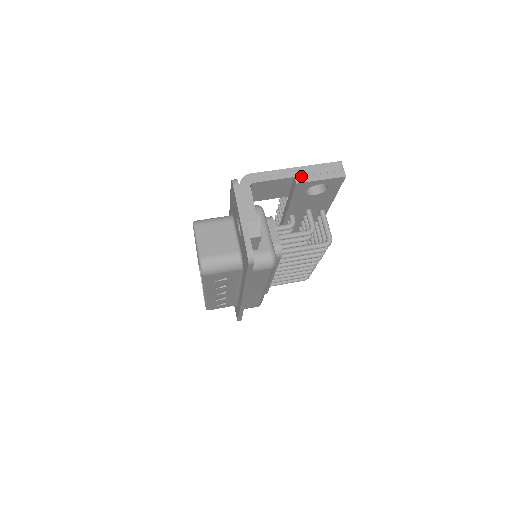
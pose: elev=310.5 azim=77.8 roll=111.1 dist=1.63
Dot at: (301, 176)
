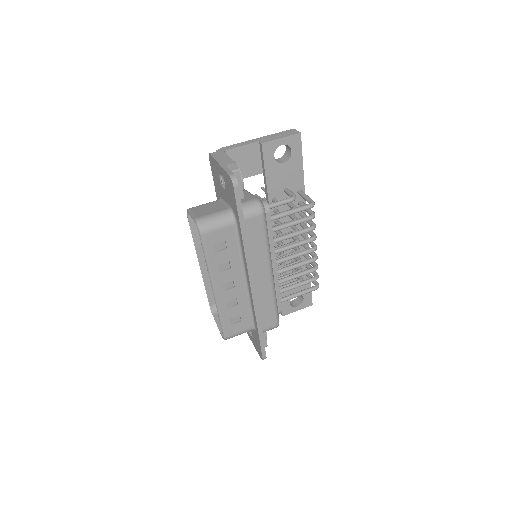
Dot at: (264, 140)
